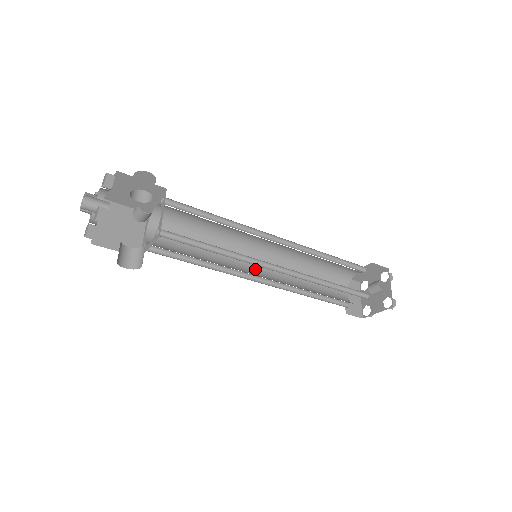
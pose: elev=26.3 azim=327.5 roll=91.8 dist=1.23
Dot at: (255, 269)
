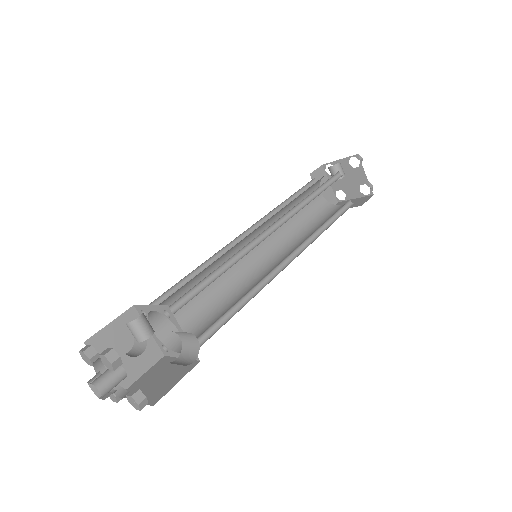
Dot at: occluded
